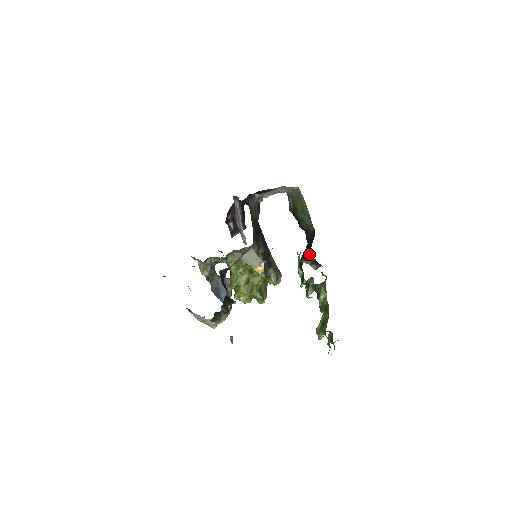
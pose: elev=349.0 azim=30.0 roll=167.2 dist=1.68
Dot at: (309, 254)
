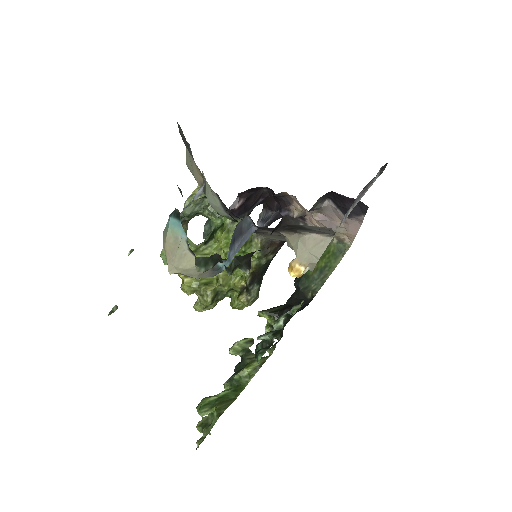
Dot at: occluded
